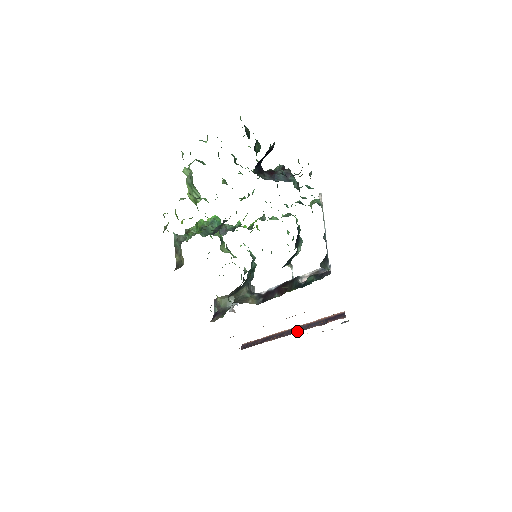
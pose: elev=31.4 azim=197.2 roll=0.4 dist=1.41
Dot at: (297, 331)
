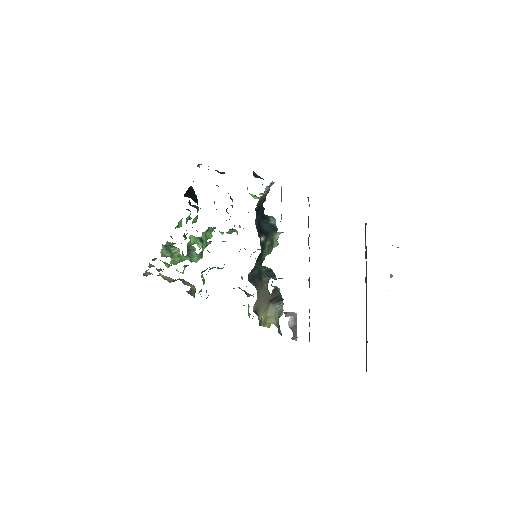
Dot at: (366, 286)
